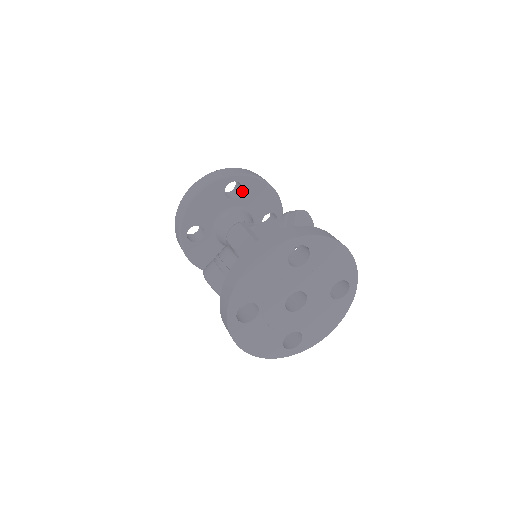
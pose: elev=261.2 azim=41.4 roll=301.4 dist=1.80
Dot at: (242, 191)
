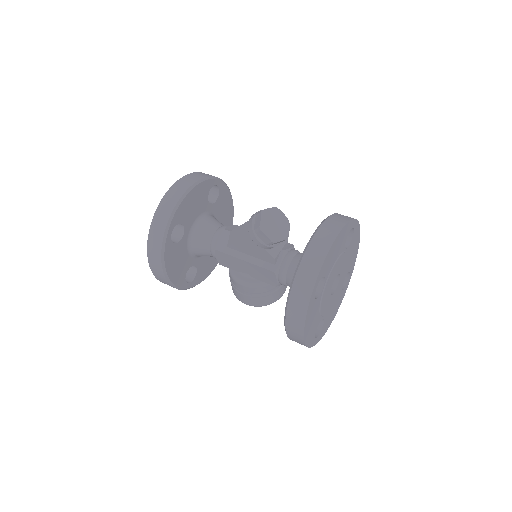
Dot at: (182, 224)
